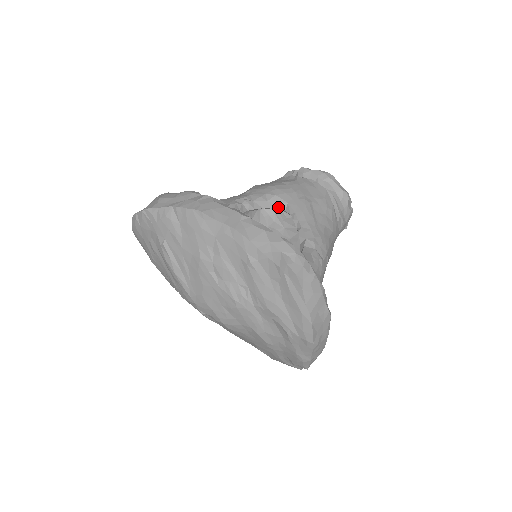
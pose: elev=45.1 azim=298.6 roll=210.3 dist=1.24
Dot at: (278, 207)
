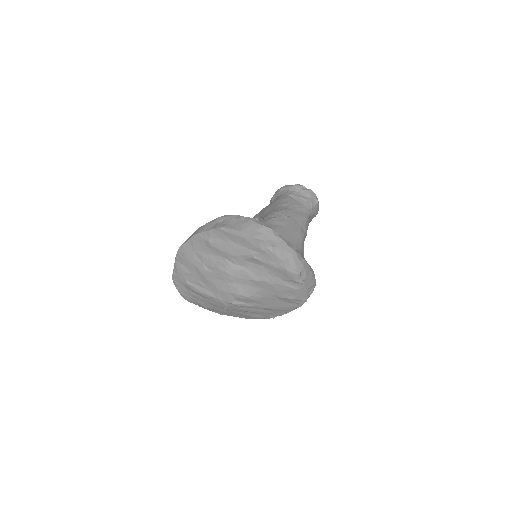
Dot at: occluded
